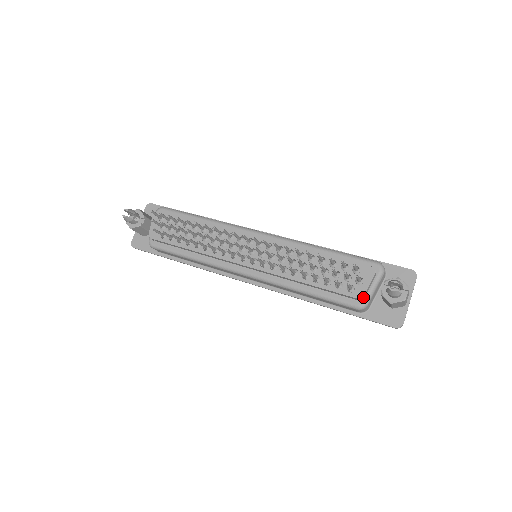
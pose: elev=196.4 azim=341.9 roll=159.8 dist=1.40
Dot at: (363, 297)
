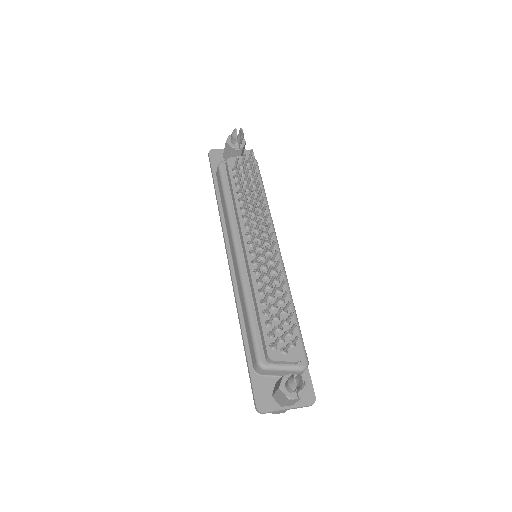
Dot at: (271, 361)
